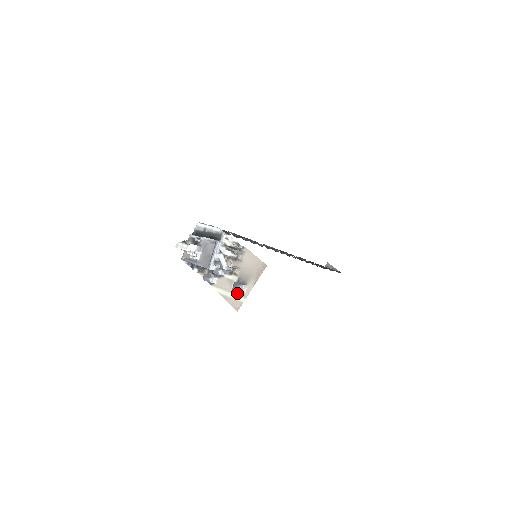
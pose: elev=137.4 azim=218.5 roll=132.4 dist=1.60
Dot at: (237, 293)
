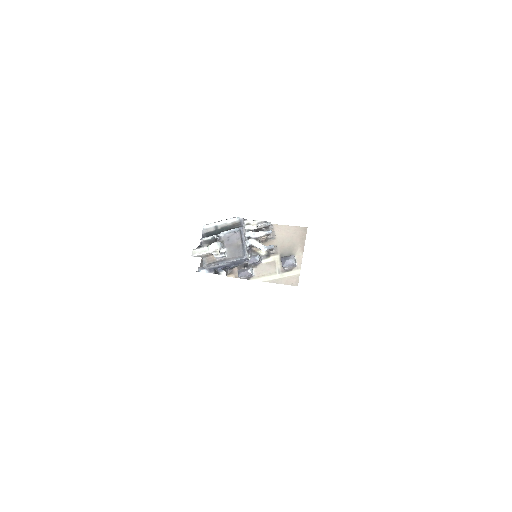
Dot at: (287, 269)
